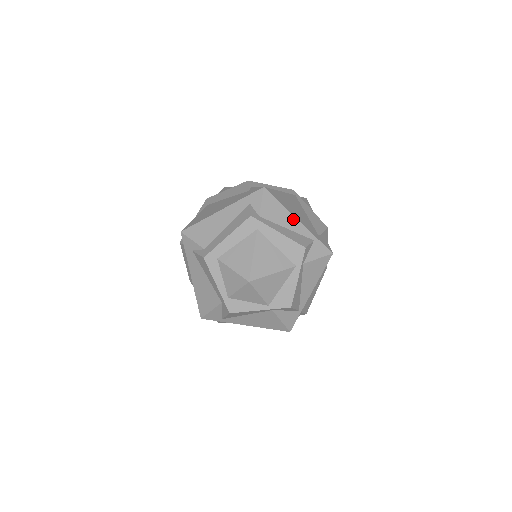
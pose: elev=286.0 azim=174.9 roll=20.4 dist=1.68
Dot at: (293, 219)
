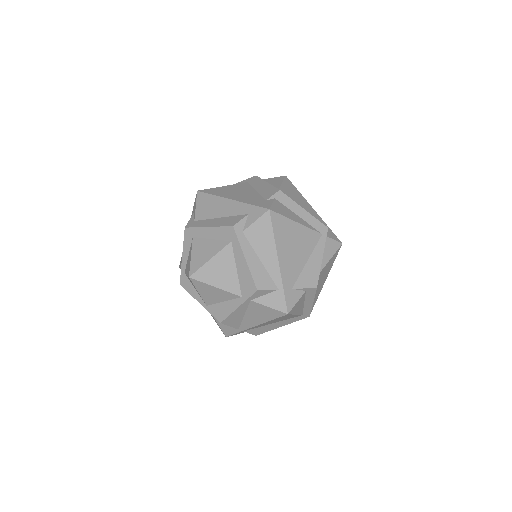
Dot at: (274, 257)
